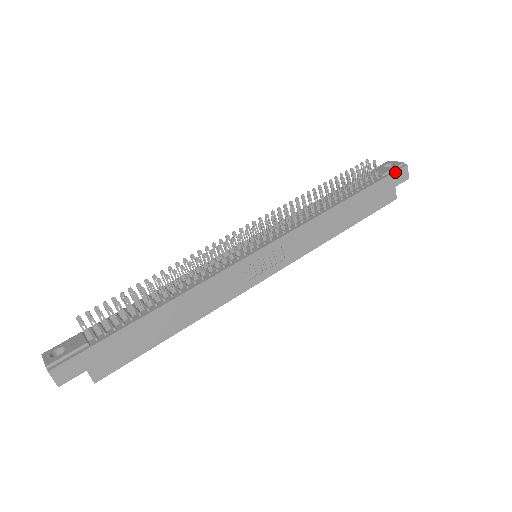
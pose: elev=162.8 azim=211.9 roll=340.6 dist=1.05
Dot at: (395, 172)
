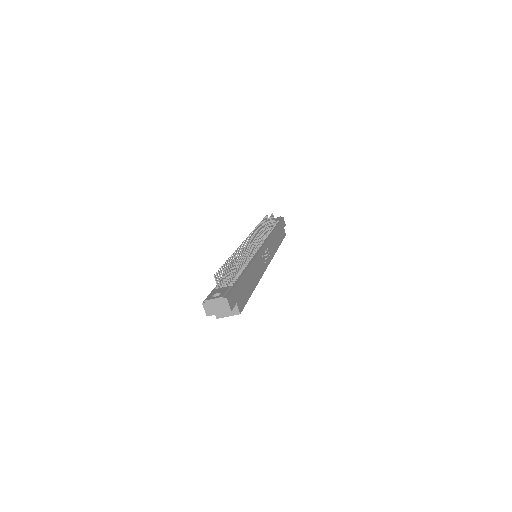
Dot at: (282, 220)
